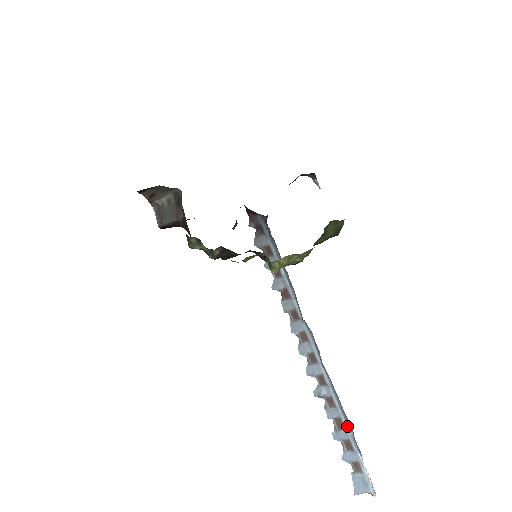
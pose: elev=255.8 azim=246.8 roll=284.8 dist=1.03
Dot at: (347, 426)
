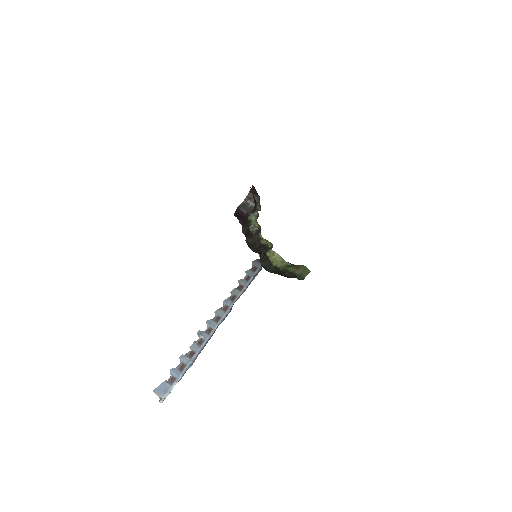
Dot at: (194, 359)
